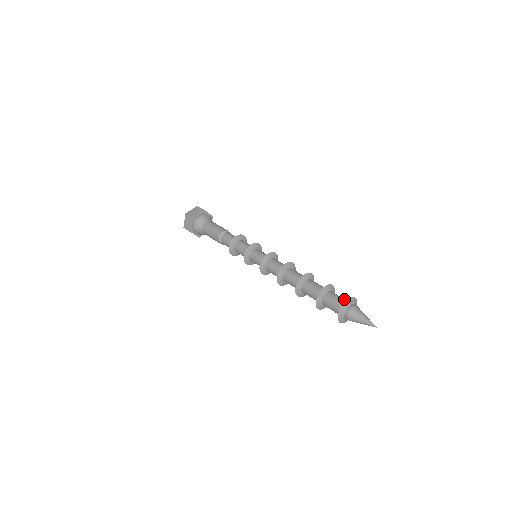
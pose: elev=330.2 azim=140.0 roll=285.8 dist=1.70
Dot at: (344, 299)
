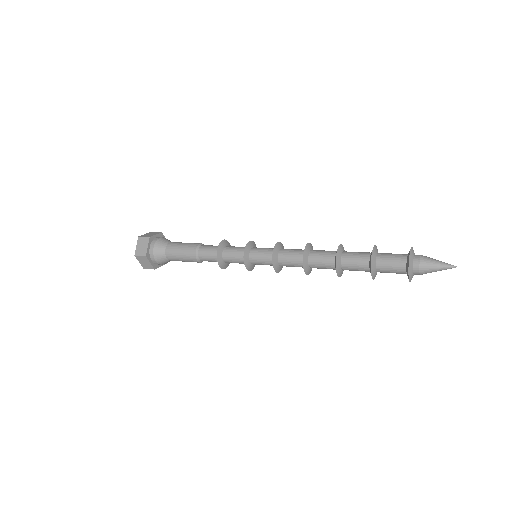
Dot at: (402, 254)
